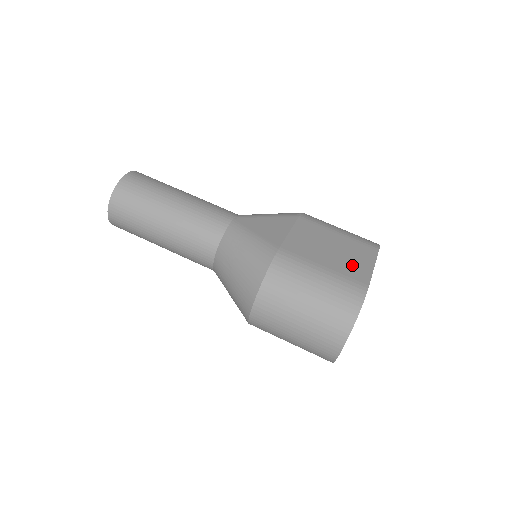
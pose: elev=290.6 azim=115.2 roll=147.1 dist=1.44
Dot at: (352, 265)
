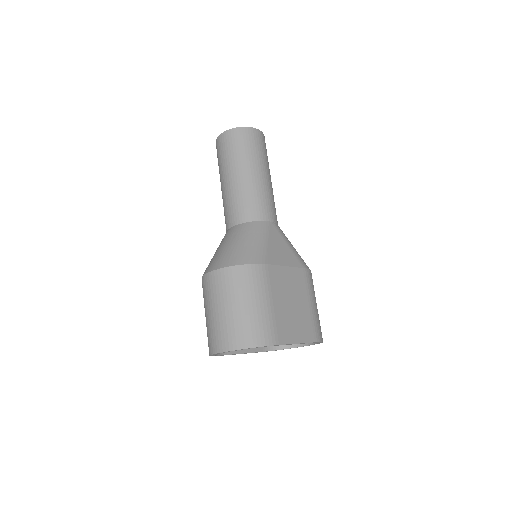
Dot at: (288, 325)
